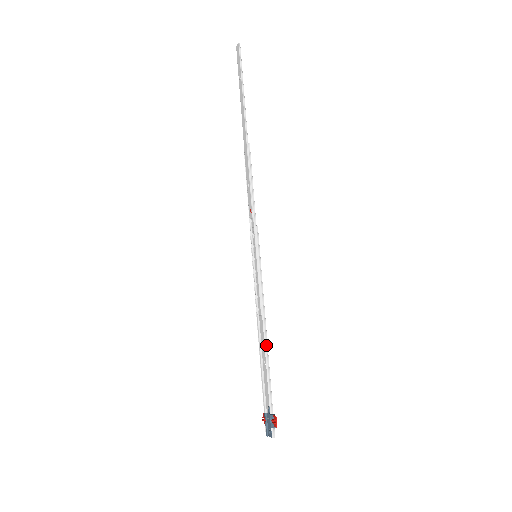
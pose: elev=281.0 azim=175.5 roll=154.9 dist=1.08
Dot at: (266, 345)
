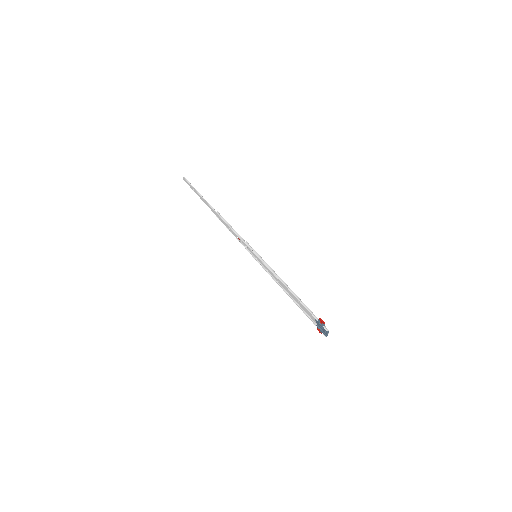
Dot at: (290, 290)
